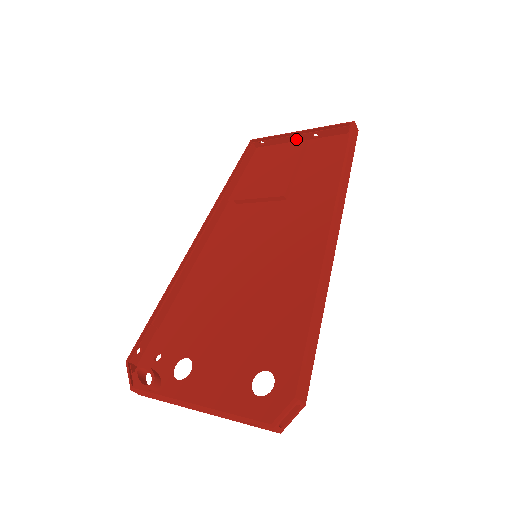
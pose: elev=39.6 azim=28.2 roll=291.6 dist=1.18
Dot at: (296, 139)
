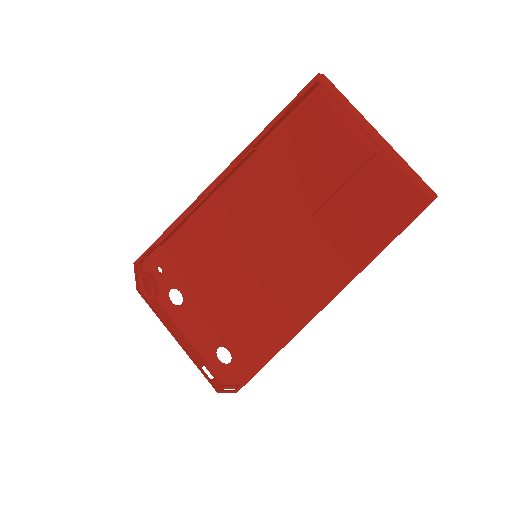
Dot at: occluded
